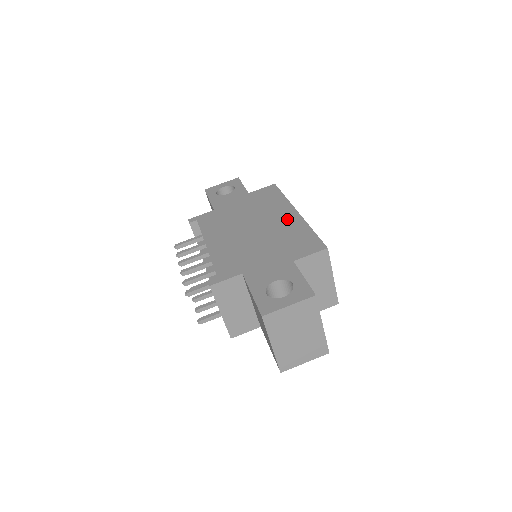
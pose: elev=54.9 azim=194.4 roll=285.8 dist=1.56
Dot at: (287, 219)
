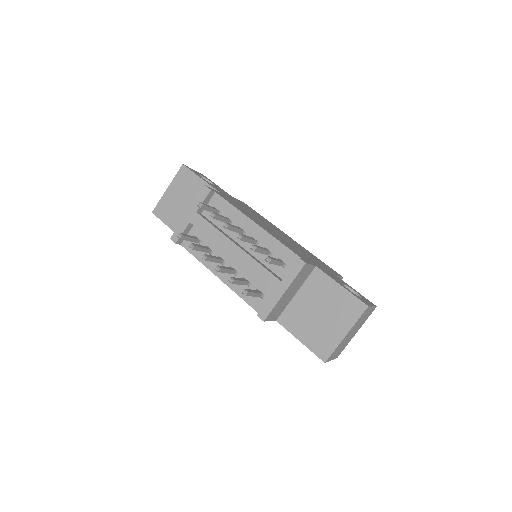
Dot at: (292, 240)
